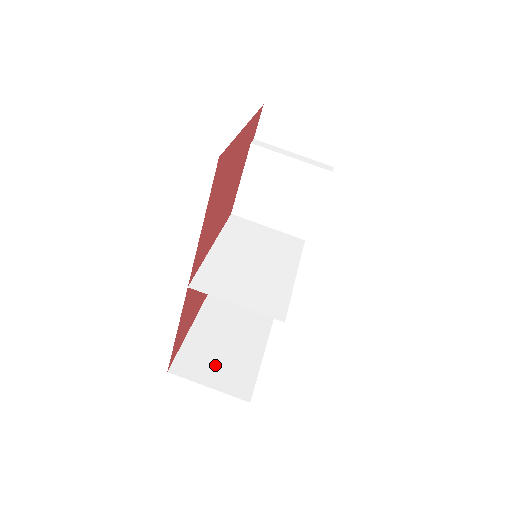
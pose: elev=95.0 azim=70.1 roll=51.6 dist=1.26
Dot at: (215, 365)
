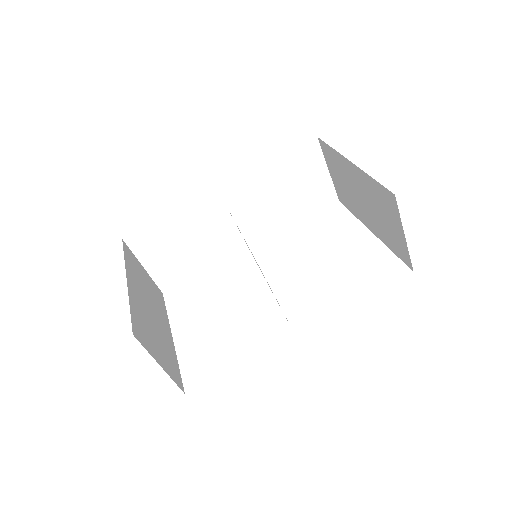
Dot at: (156, 341)
